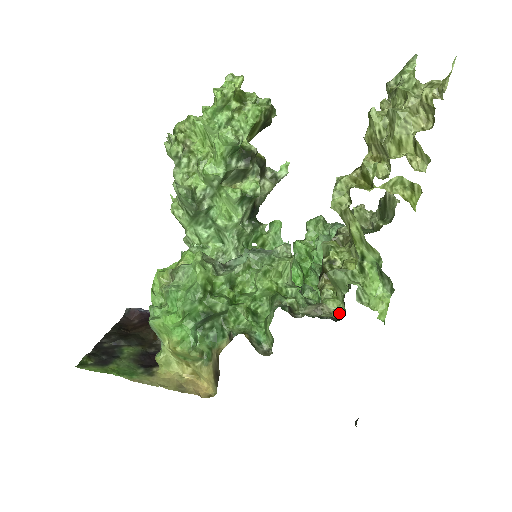
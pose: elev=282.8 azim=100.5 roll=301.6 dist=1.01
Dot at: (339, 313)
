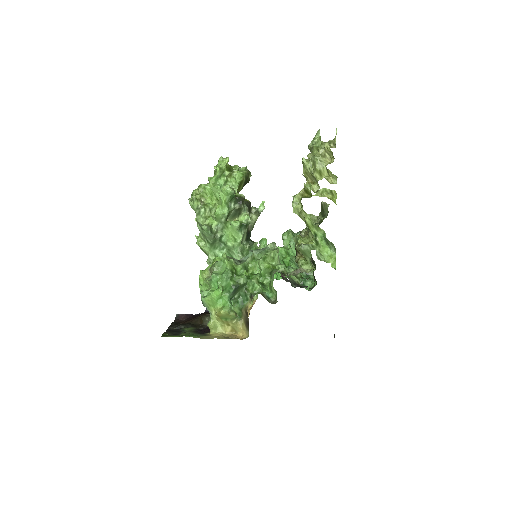
Dot at: (310, 271)
